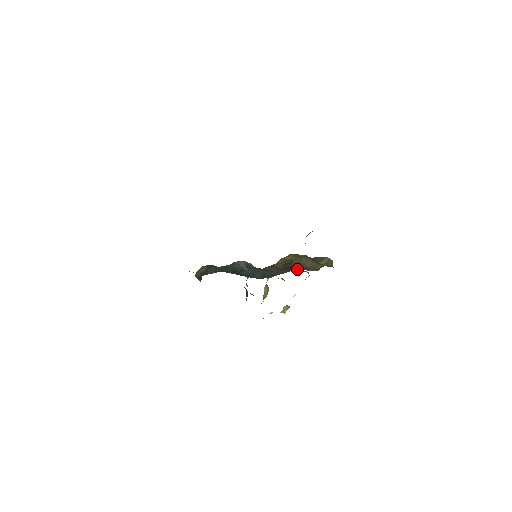
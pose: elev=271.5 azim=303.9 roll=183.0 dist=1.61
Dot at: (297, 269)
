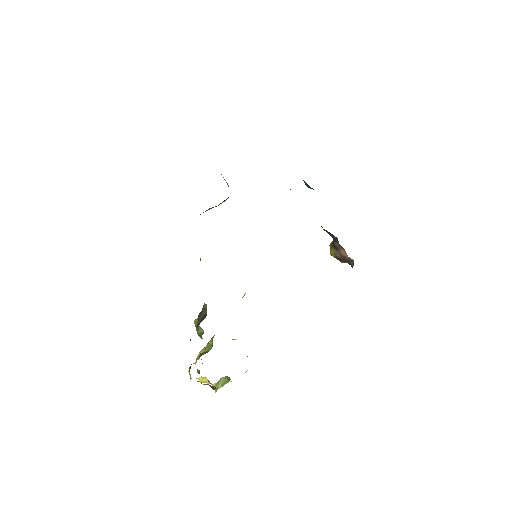
Dot at: occluded
